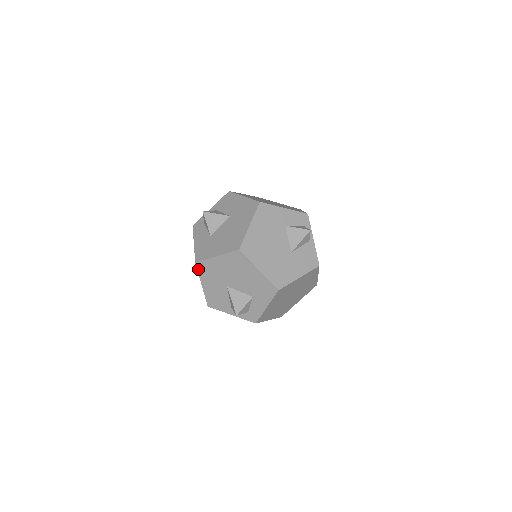
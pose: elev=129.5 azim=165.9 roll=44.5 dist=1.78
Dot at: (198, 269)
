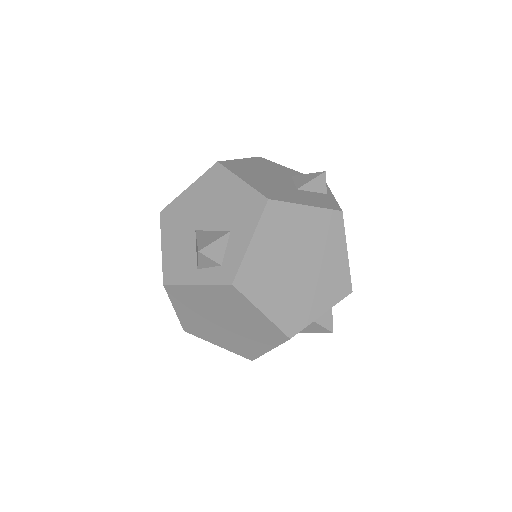
Dot at: (161, 221)
